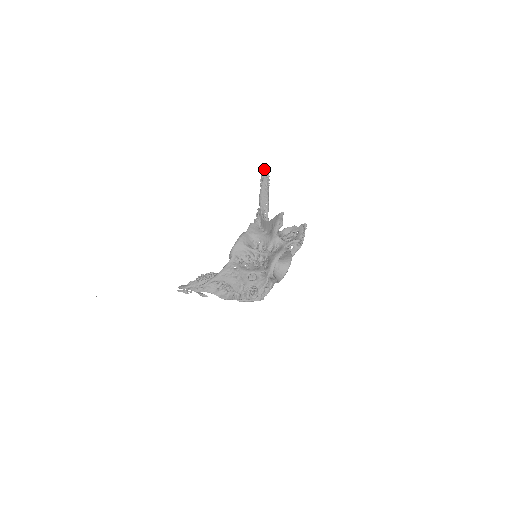
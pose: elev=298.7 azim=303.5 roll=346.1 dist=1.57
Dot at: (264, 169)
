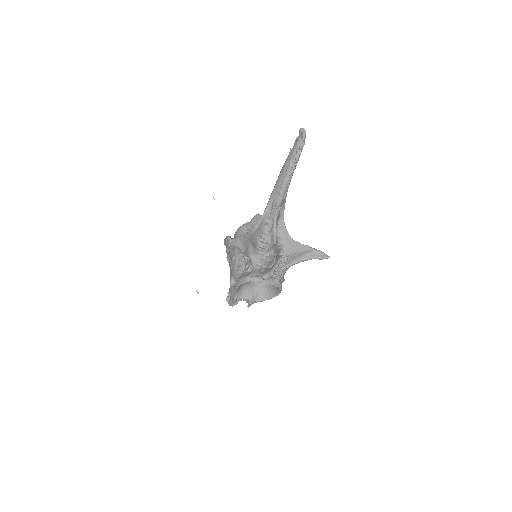
Dot at: (301, 131)
